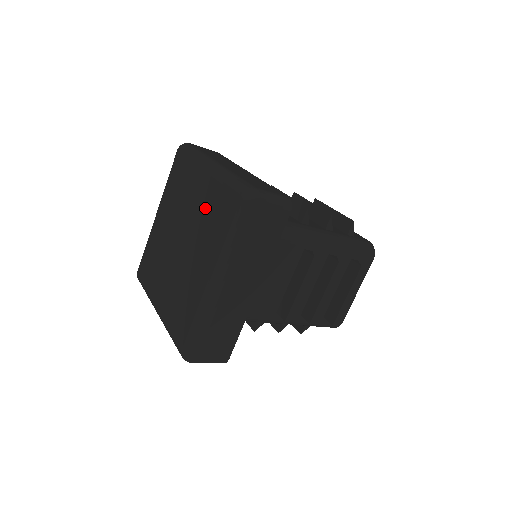
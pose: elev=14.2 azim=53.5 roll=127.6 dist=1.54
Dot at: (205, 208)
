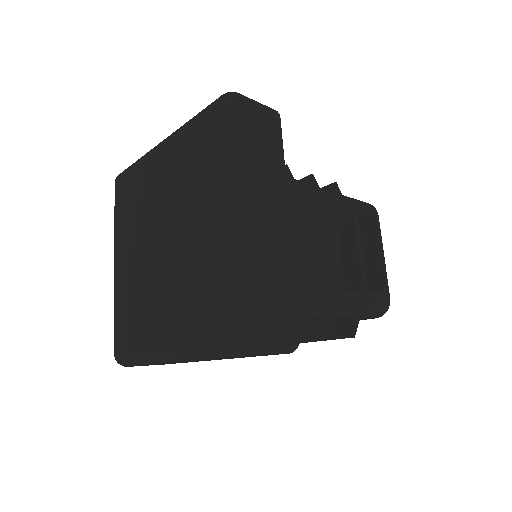
Dot at: (199, 264)
